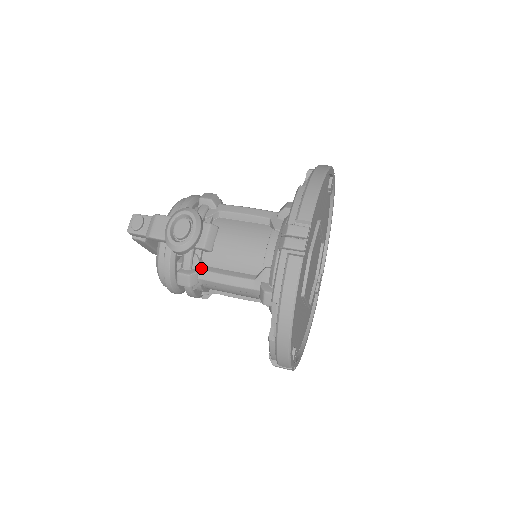
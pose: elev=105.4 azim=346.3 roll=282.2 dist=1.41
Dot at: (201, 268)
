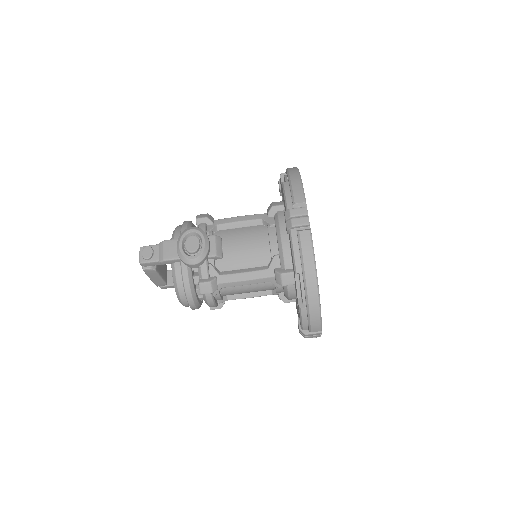
Dot at: (218, 274)
